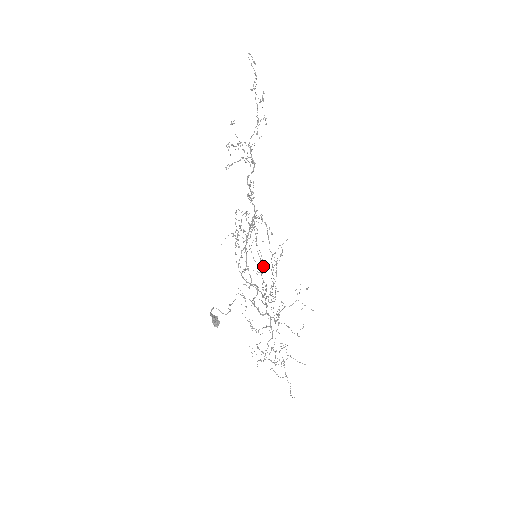
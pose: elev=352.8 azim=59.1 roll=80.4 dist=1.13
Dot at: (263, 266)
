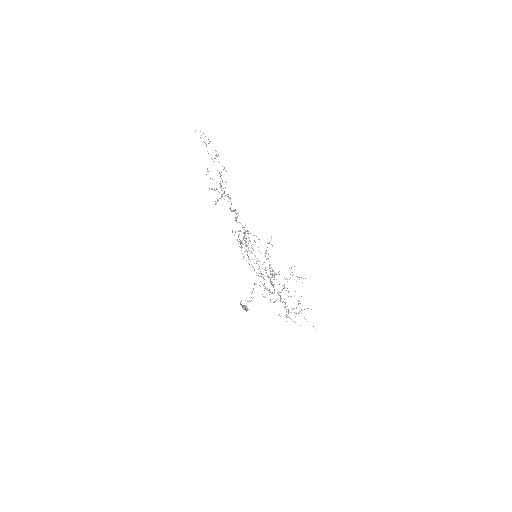
Dot at: occluded
